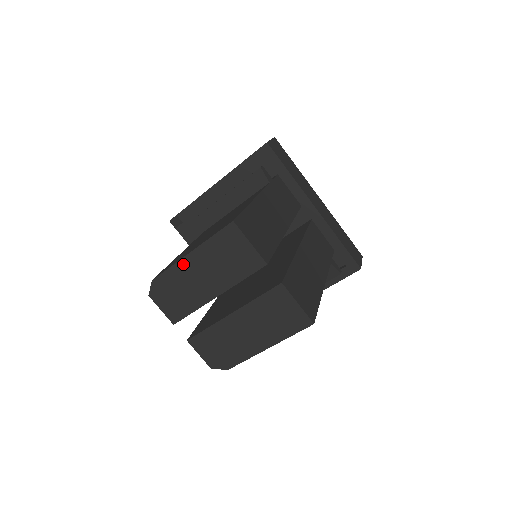
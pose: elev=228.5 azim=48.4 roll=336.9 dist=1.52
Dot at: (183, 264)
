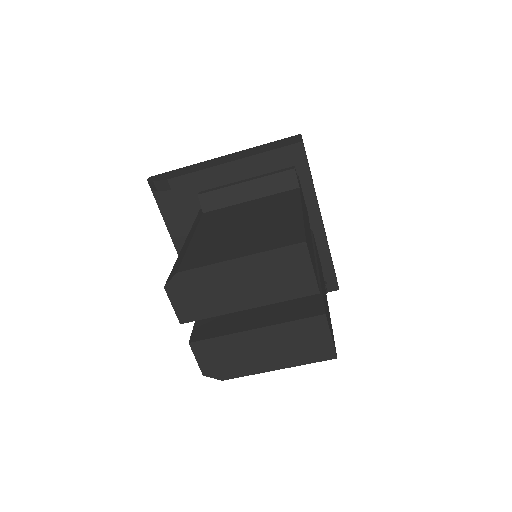
Dot at: (225, 267)
